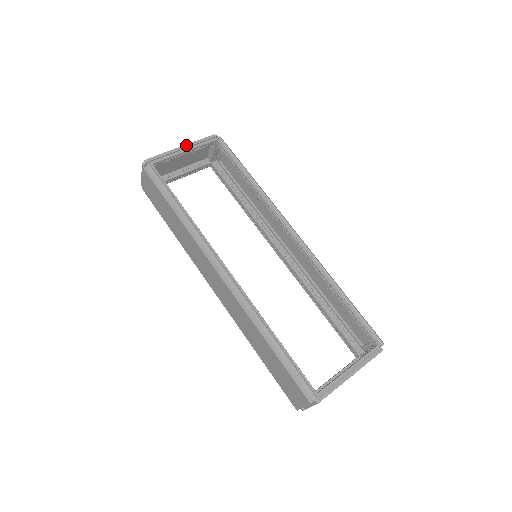
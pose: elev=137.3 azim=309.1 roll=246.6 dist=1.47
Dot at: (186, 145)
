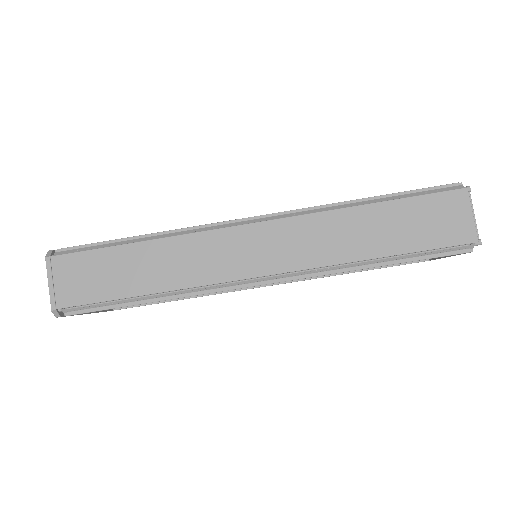
Dot at: occluded
